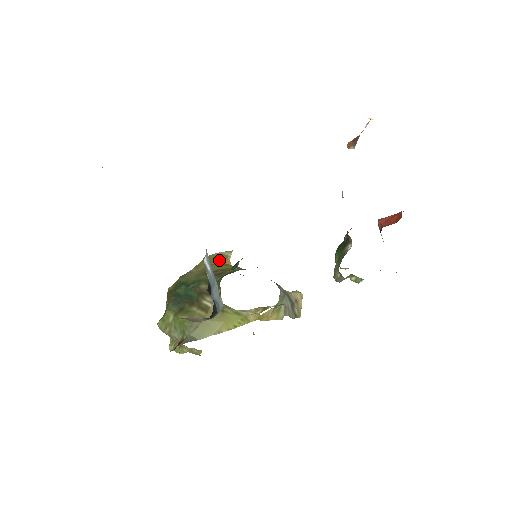
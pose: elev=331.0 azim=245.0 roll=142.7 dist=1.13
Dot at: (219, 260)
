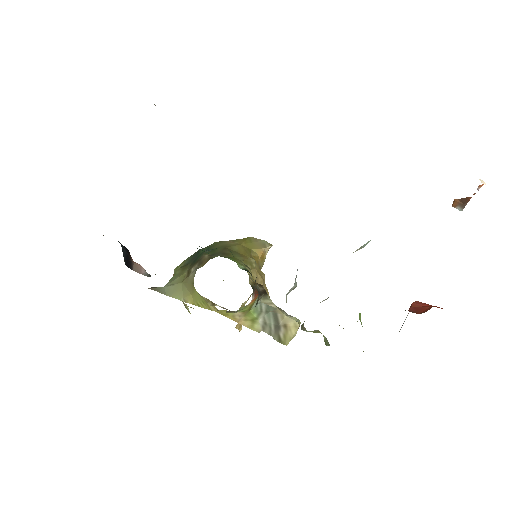
Dot at: (253, 246)
